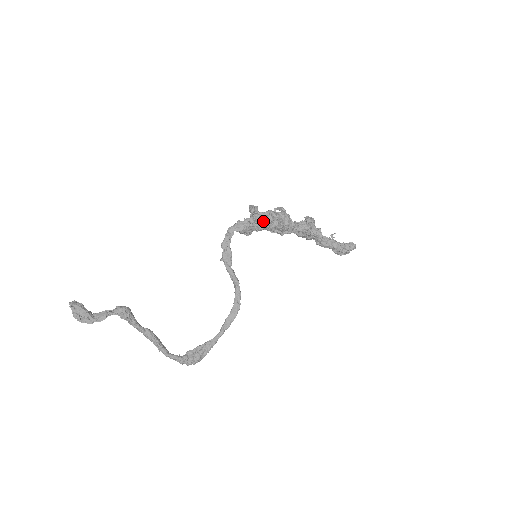
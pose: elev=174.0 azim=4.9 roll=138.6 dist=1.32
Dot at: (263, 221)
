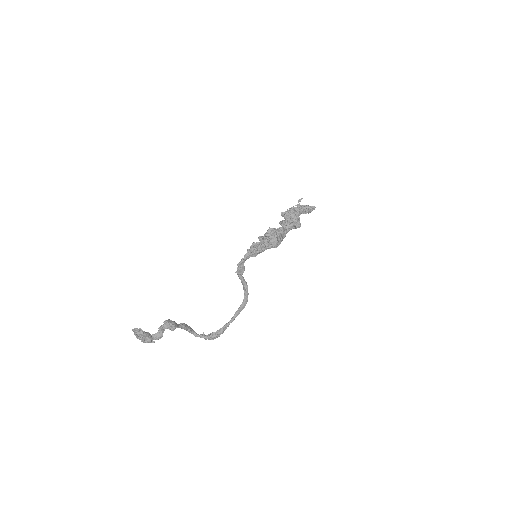
Dot at: (271, 246)
